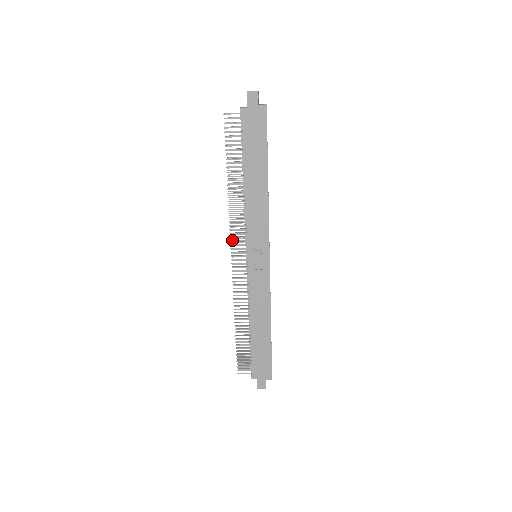
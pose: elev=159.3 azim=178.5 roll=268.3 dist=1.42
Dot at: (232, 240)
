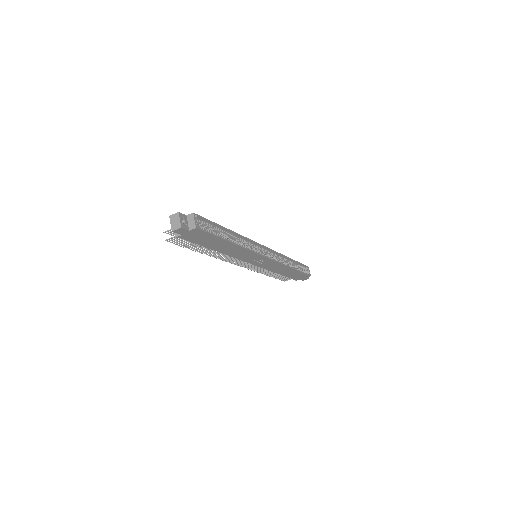
Dot at: (232, 263)
